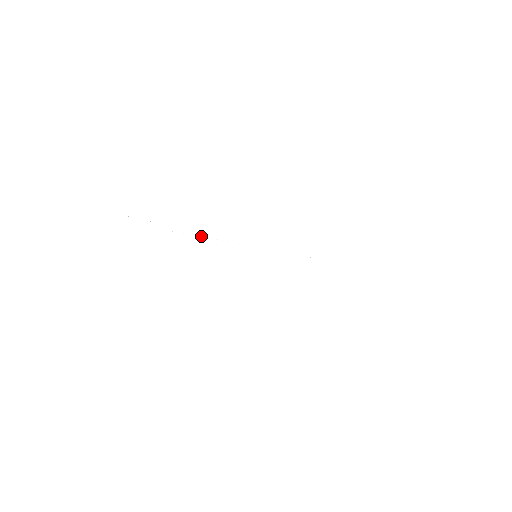
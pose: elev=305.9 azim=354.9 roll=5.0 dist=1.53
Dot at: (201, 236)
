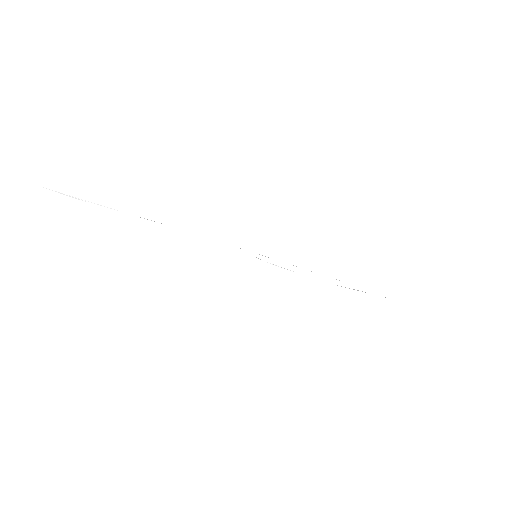
Dot at: occluded
